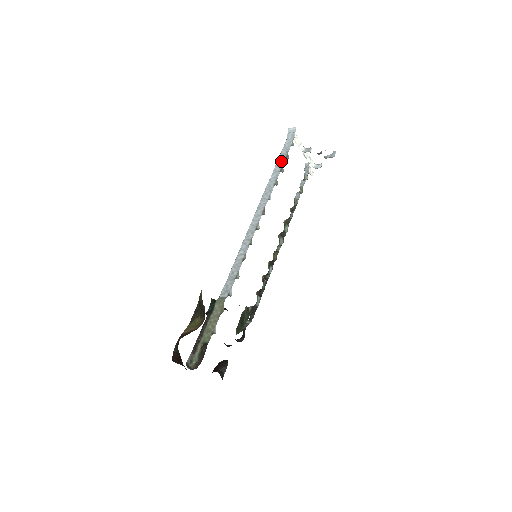
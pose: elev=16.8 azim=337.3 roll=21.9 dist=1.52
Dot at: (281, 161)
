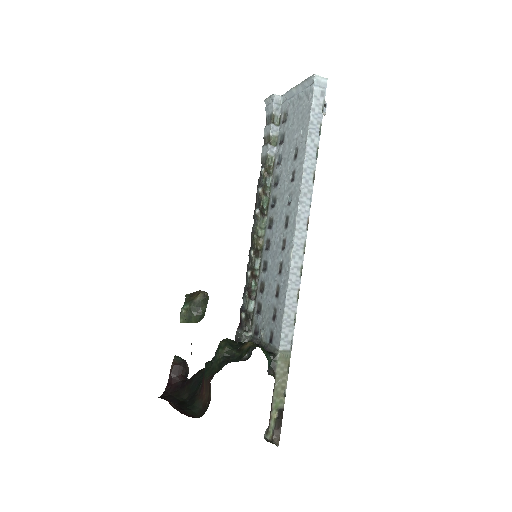
Dot at: (315, 139)
